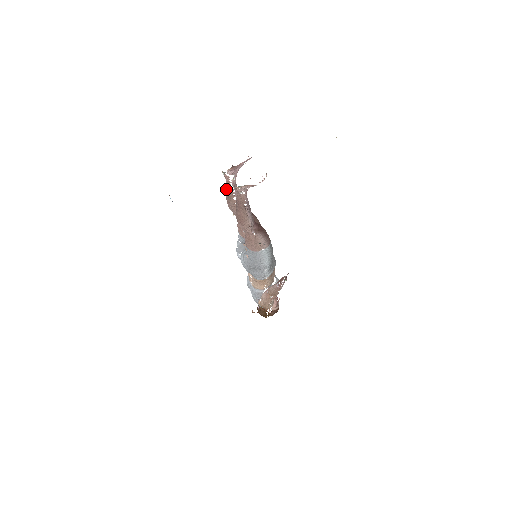
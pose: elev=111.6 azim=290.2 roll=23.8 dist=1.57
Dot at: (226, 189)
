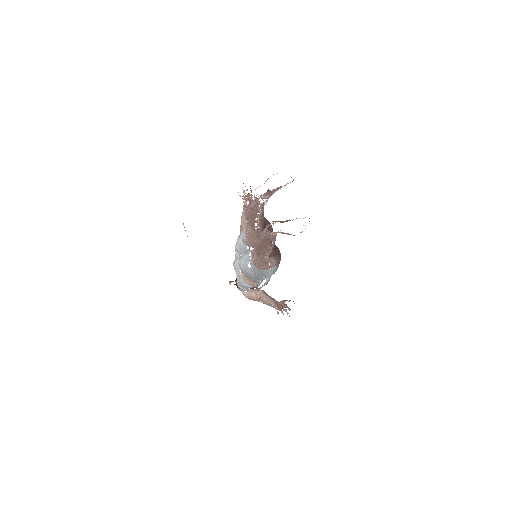
Dot at: (250, 206)
